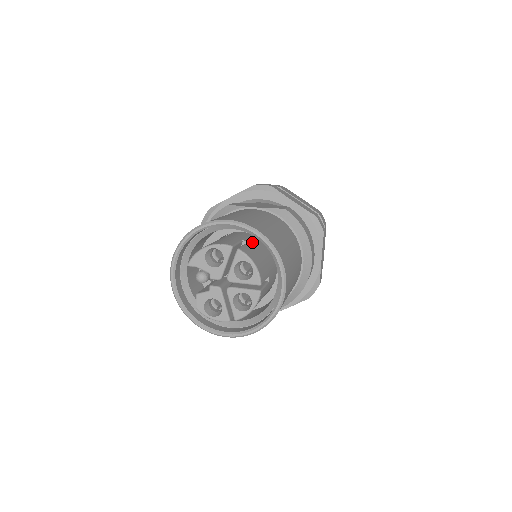
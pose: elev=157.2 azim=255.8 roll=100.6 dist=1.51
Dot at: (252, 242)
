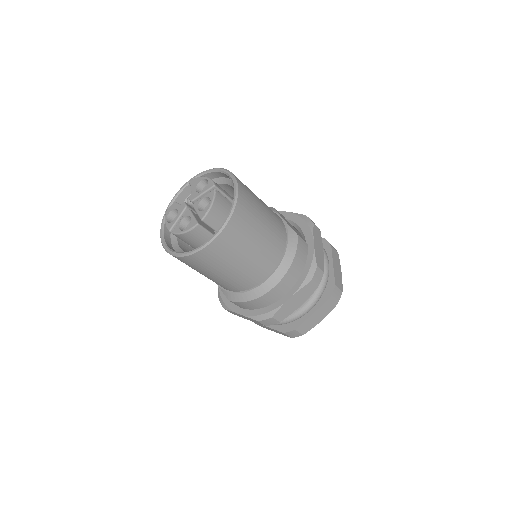
Dot at: occluded
